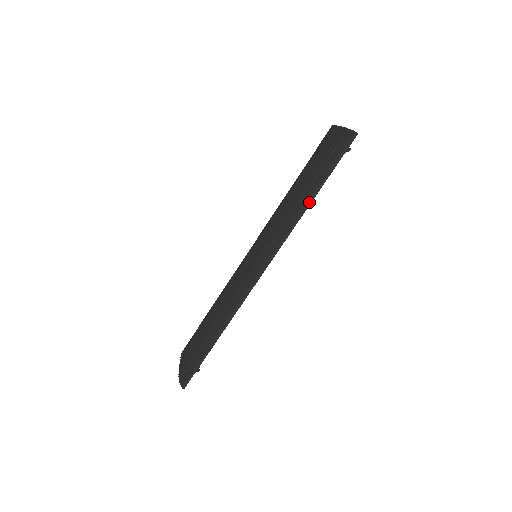
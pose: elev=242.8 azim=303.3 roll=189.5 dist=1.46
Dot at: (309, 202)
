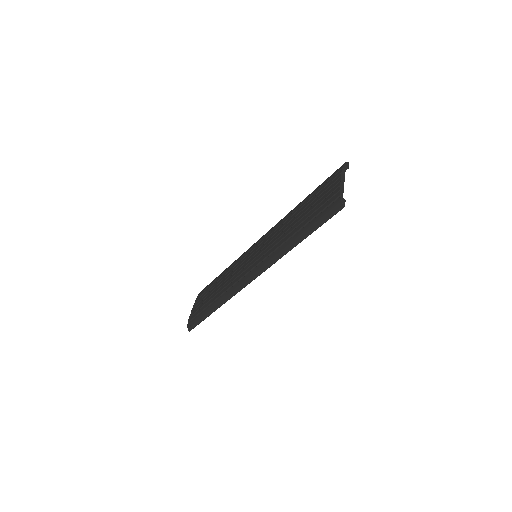
Dot at: (294, 245)
